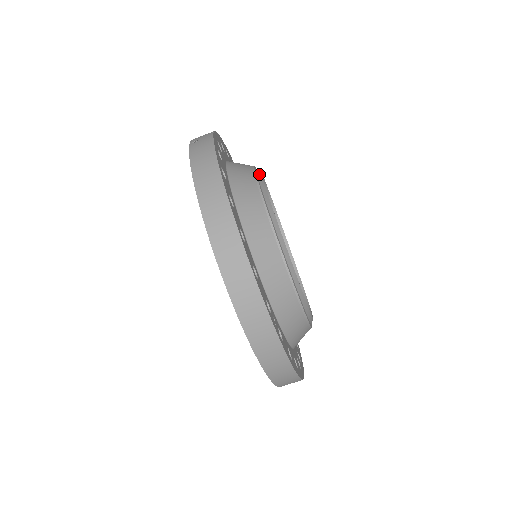
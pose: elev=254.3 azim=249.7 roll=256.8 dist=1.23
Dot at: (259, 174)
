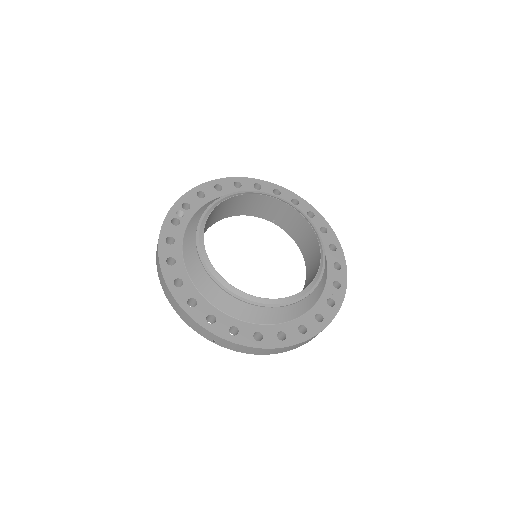
Dot at: (239, 294)
